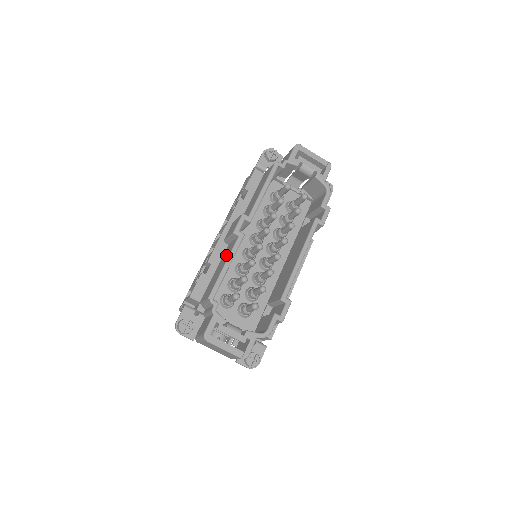
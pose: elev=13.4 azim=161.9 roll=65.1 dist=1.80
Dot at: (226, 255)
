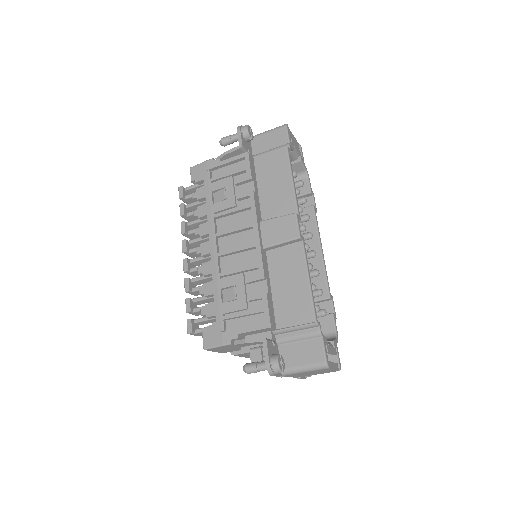
Dot at: (290, 265)
